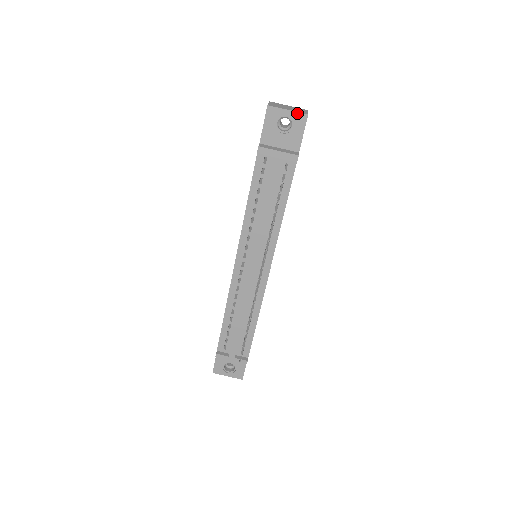
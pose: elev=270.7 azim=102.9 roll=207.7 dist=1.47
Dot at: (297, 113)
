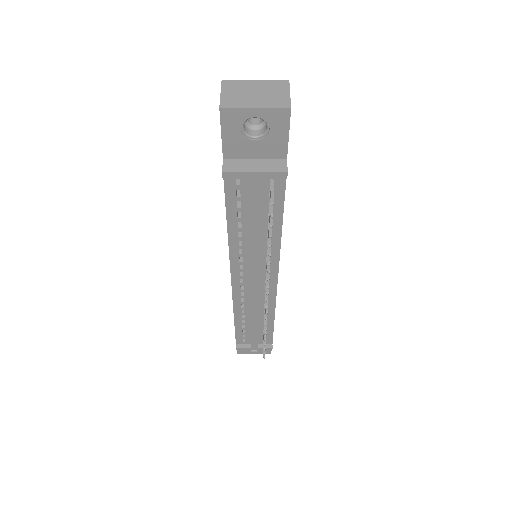
Dot at: (272, 110)
